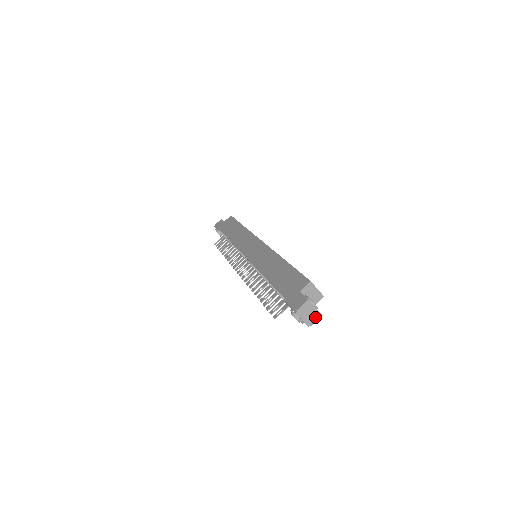
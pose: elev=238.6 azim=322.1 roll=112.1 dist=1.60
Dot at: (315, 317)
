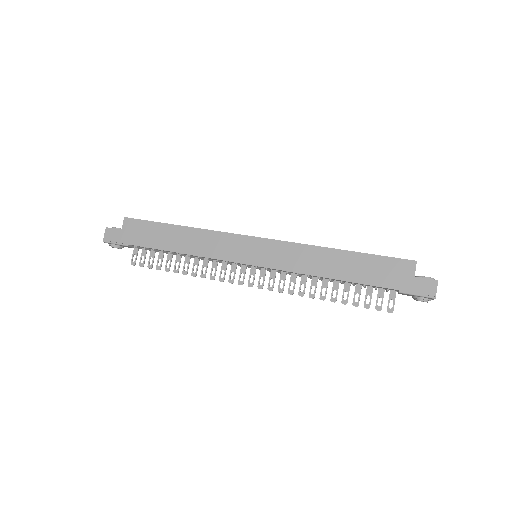
Dot at: occluded
